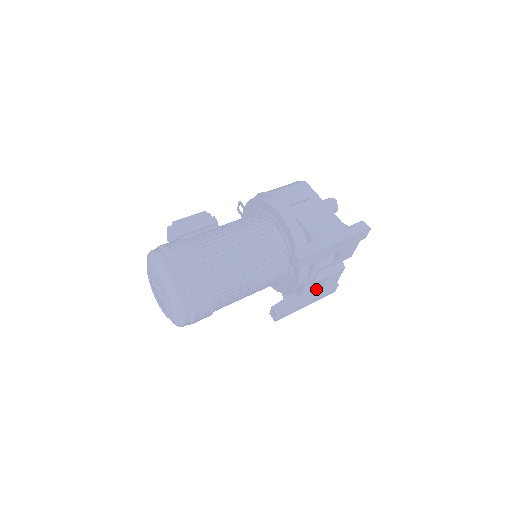
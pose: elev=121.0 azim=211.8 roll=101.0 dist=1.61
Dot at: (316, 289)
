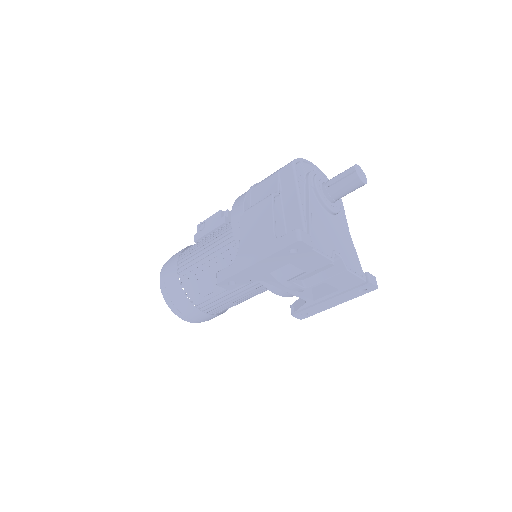
Dot at: (333, 289)
